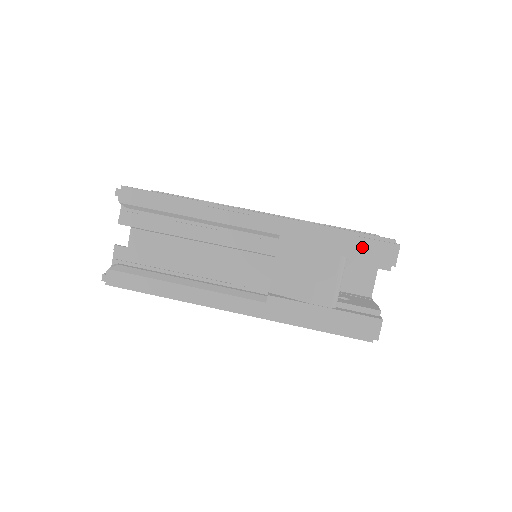
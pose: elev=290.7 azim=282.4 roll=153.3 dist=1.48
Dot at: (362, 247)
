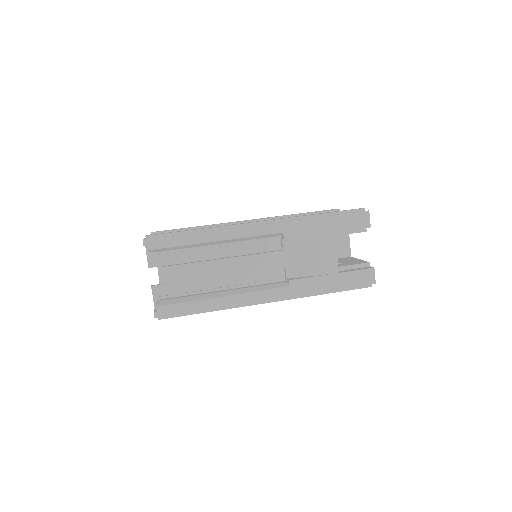
Dot at: (344, 221)
